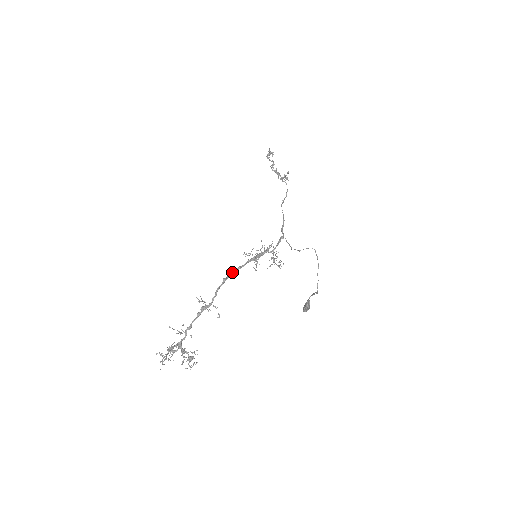
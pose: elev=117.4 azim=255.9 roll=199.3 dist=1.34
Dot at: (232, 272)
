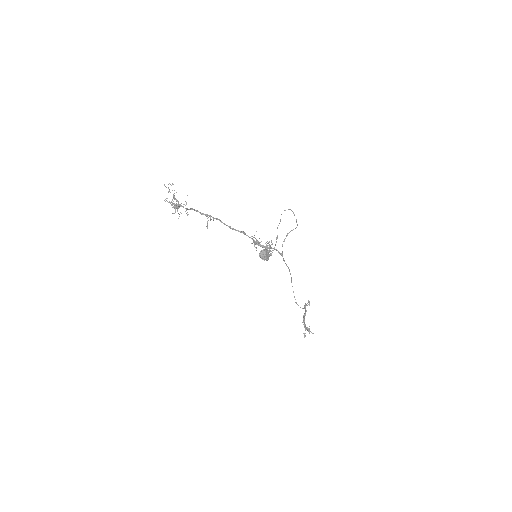
Dot at: (238, 230)
